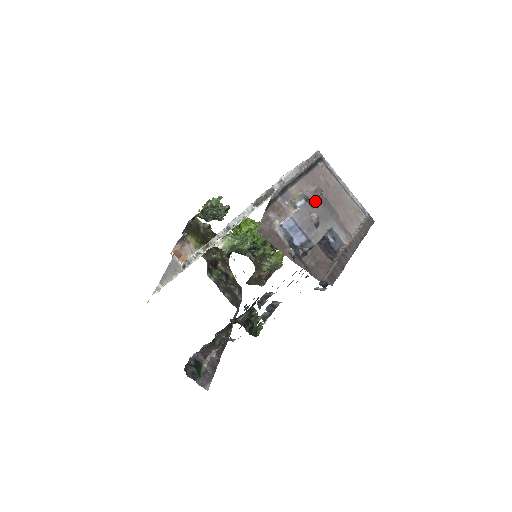
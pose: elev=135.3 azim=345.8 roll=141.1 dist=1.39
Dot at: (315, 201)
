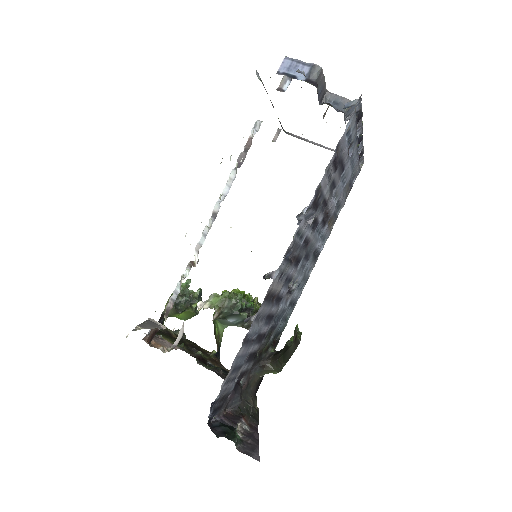
Dot at: occluded
